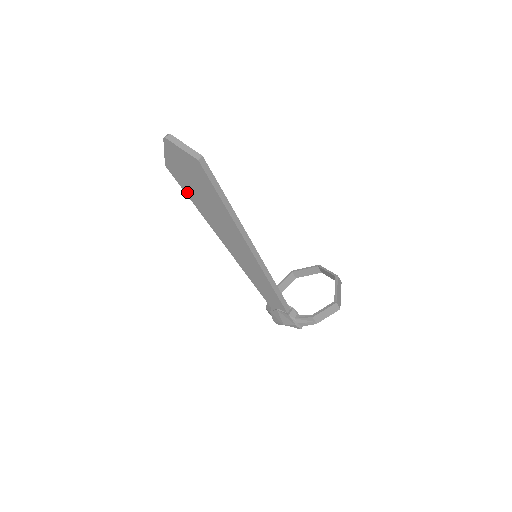
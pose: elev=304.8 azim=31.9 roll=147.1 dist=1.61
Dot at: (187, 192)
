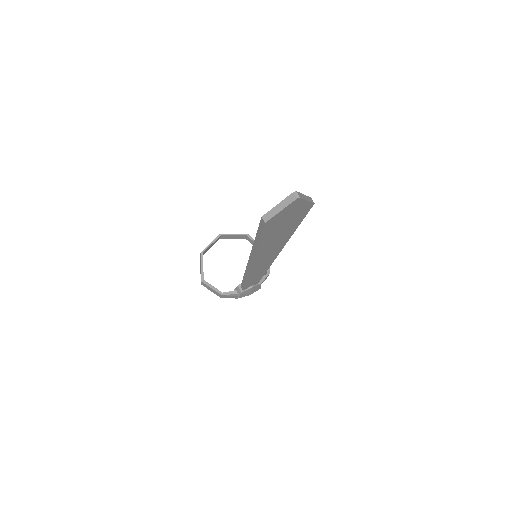
Dot at: (263, 236)
